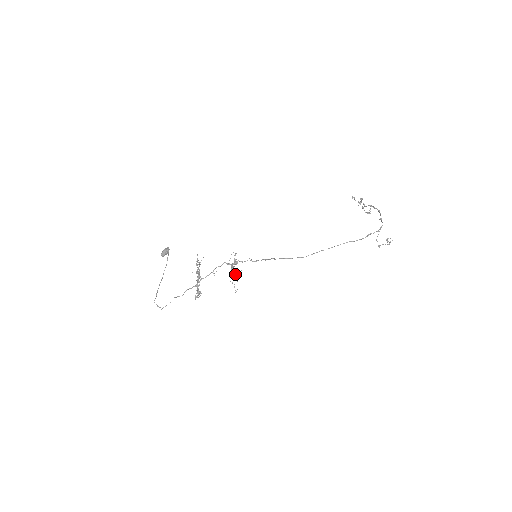
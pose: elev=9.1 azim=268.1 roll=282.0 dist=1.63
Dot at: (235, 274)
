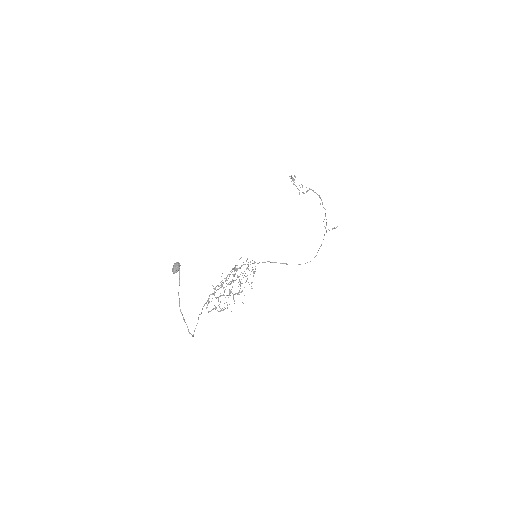
Dot at: occluded
